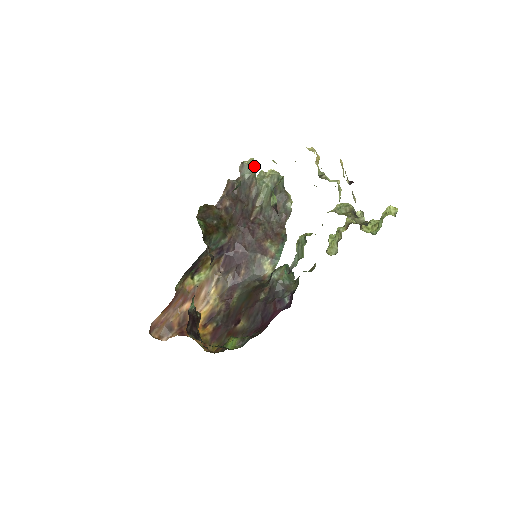
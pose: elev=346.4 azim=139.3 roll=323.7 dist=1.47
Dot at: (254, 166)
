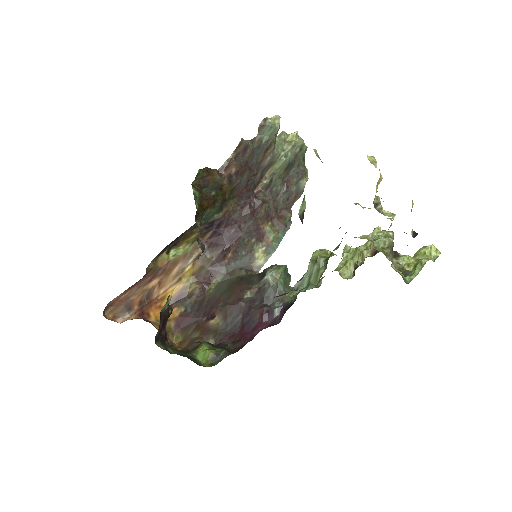
Dot at: (278, 128)
